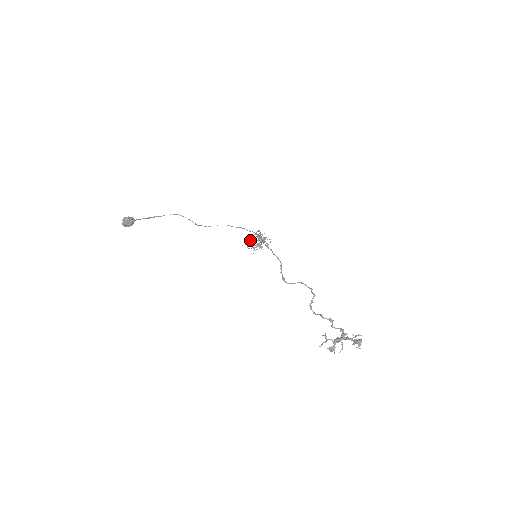
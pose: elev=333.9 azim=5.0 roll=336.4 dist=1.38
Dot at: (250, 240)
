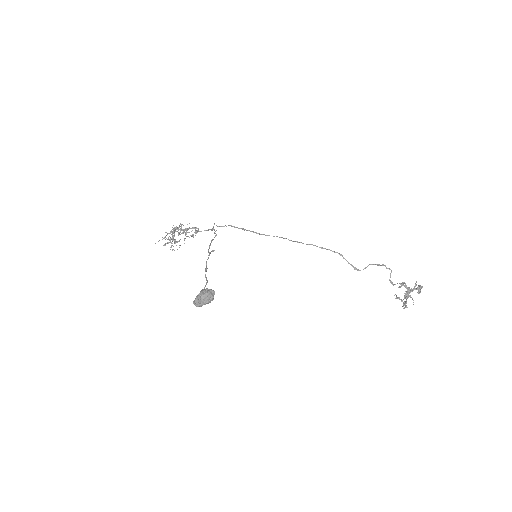
Dot at: (184, 238)
